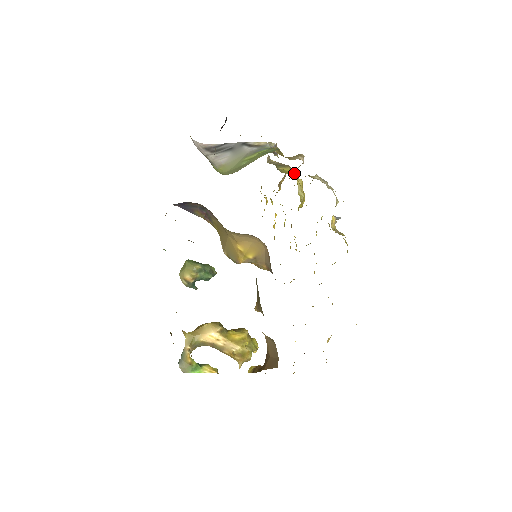
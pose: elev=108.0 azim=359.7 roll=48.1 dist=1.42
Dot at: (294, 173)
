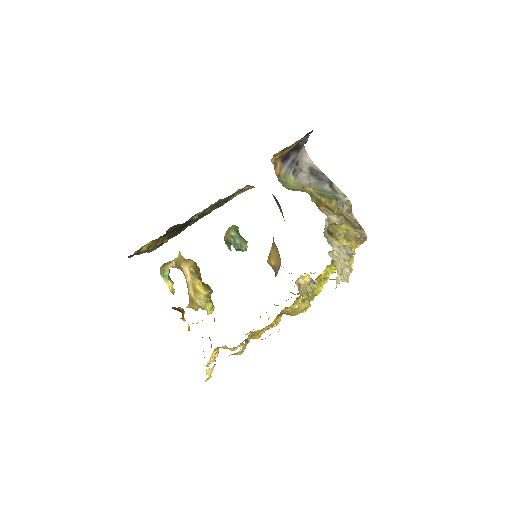
Dot at: (350, 235)
